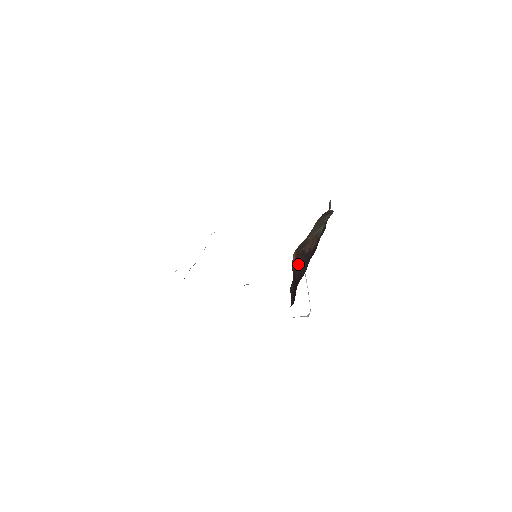
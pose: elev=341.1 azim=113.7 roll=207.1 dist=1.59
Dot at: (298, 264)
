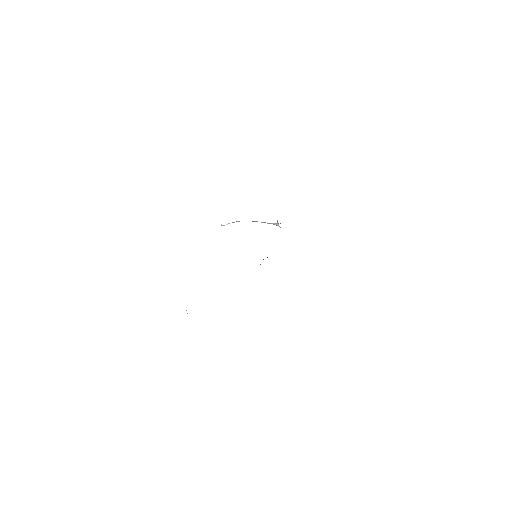
Dot at: occluded
